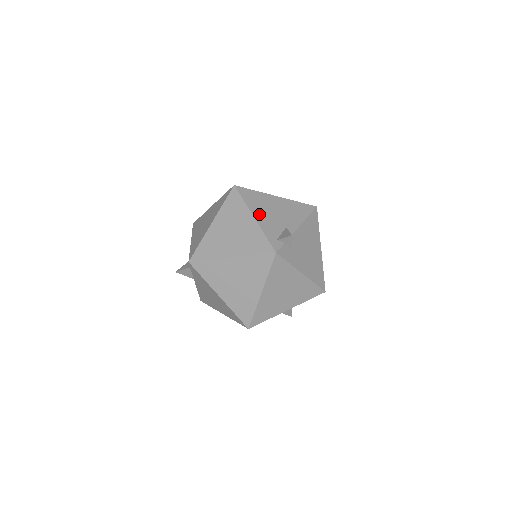
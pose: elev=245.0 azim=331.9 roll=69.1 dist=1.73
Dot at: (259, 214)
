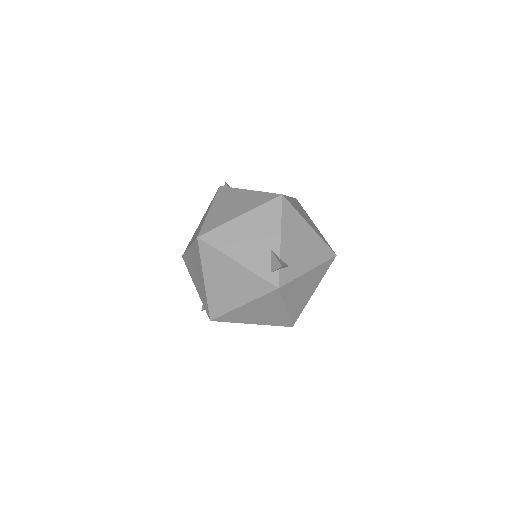
Dot at: (239, 254)
